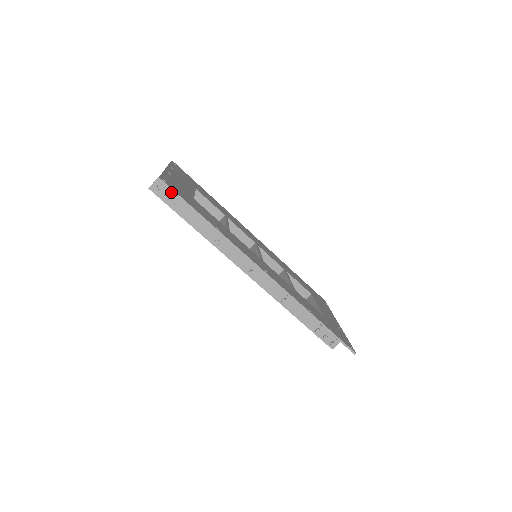
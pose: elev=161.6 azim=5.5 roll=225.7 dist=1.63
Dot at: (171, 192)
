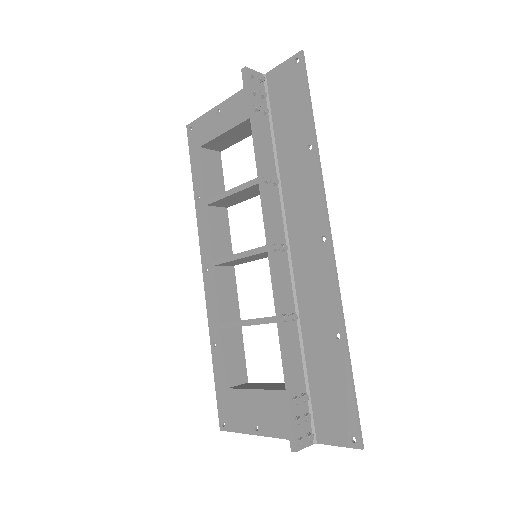
Dot at: (263, 93)
